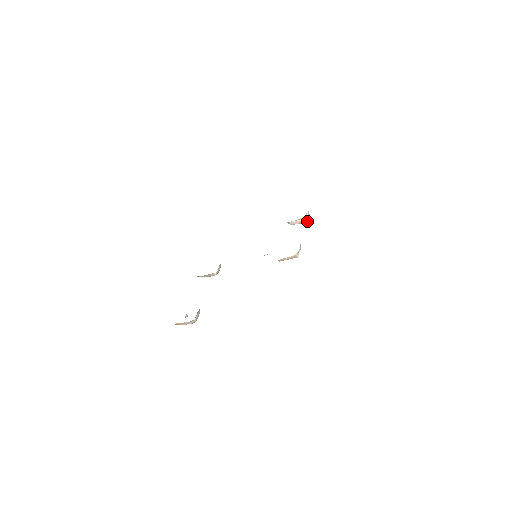
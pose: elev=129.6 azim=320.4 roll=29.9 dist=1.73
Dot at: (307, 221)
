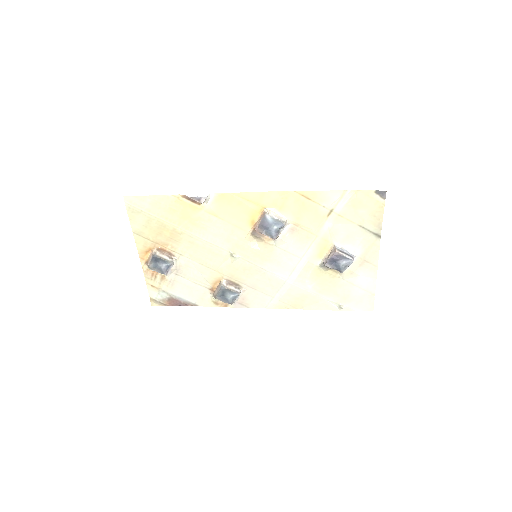
Dot at: (337, 250)
